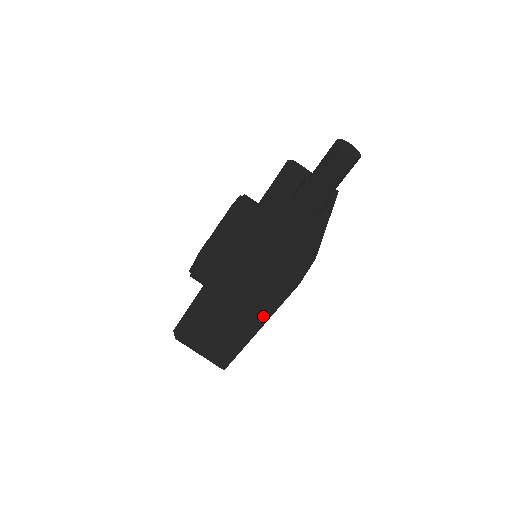
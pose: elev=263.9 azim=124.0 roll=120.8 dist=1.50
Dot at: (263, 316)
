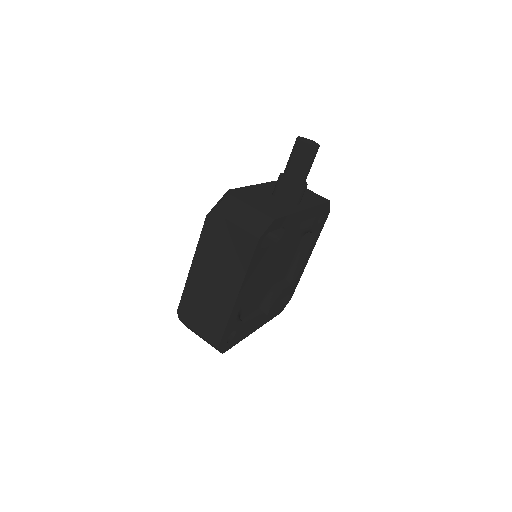
Dot at: (238, 280)
